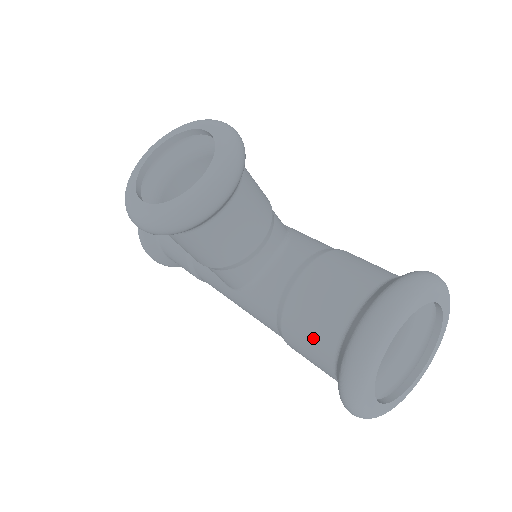
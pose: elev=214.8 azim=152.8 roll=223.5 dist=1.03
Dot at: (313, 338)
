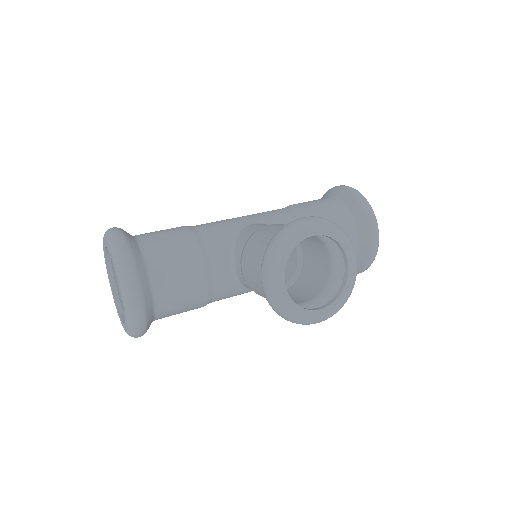
Dot at: occluded
